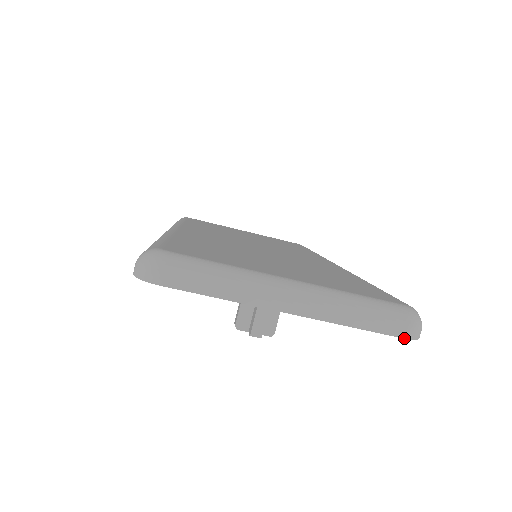
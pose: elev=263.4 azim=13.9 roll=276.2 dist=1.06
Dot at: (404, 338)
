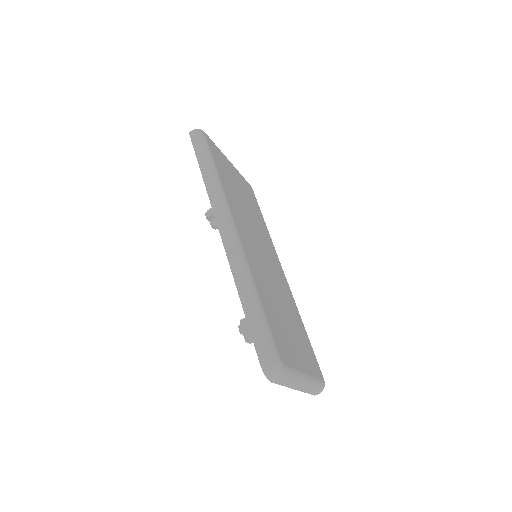
Dot at: occluded
